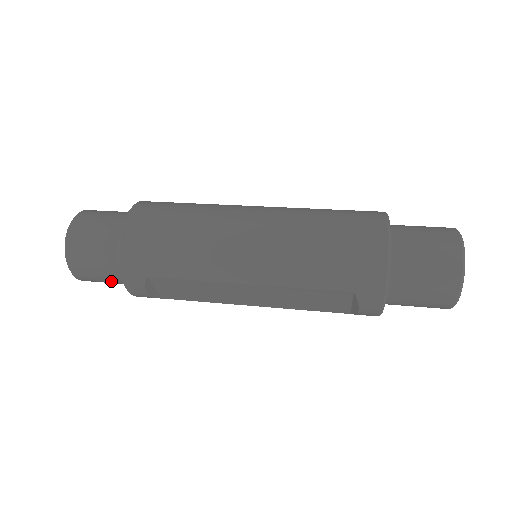
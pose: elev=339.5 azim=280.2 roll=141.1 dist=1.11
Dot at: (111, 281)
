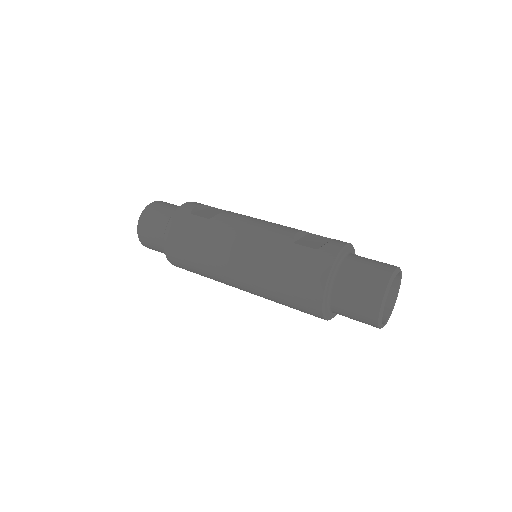
Dot at: occluded
